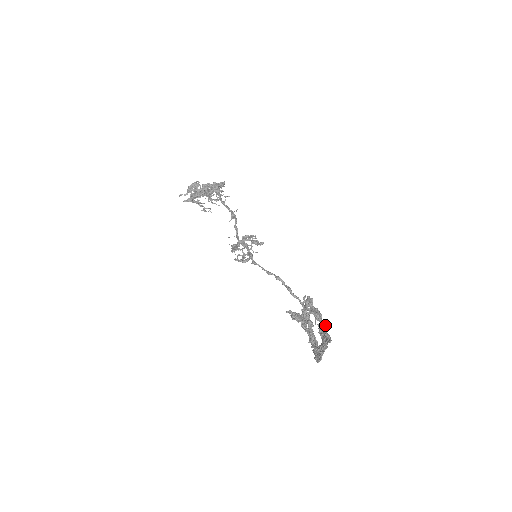
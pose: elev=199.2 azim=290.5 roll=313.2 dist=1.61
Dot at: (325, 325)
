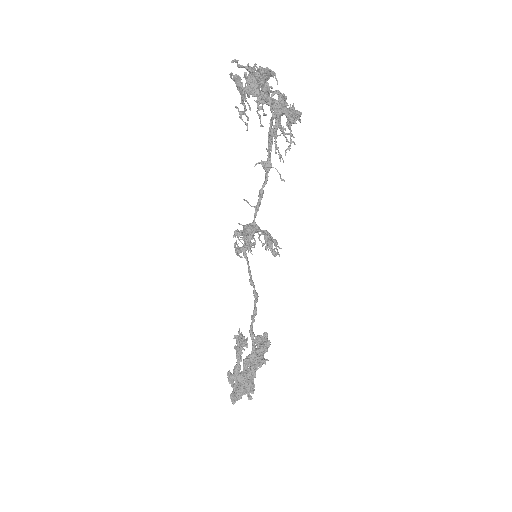
Dot at: occluded
